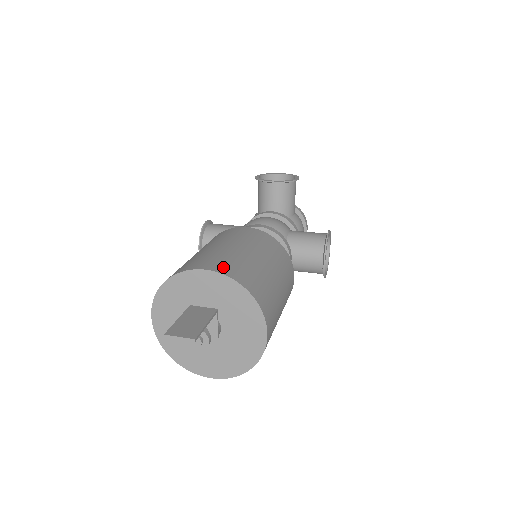
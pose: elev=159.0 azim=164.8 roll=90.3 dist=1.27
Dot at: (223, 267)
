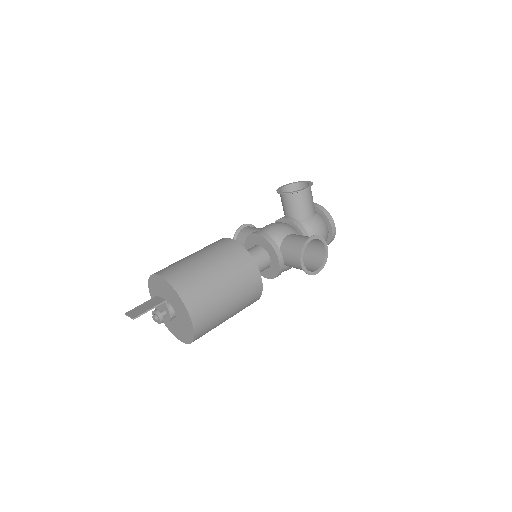
Dot at: (170, 273)
